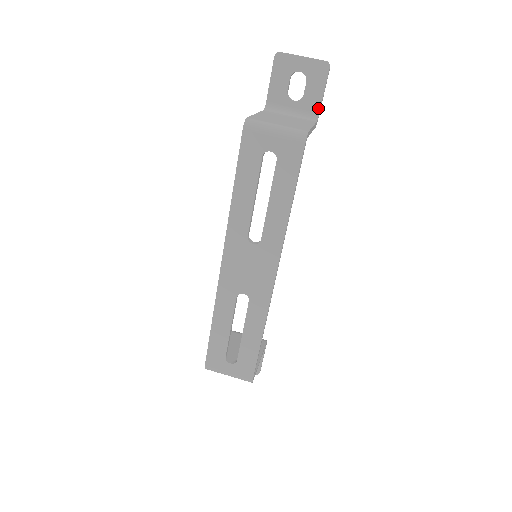
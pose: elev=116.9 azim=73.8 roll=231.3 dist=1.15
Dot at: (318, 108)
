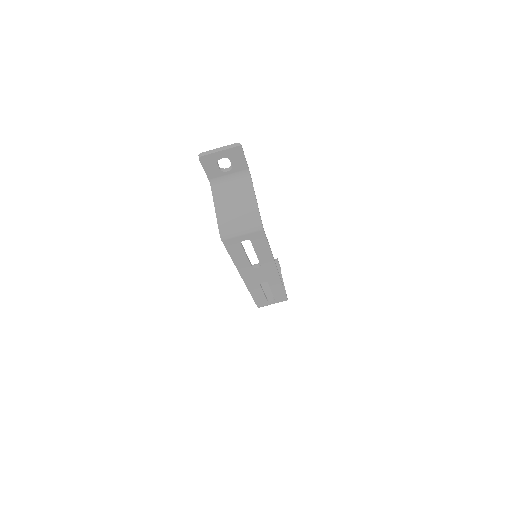
Dot at: (246, 167)
